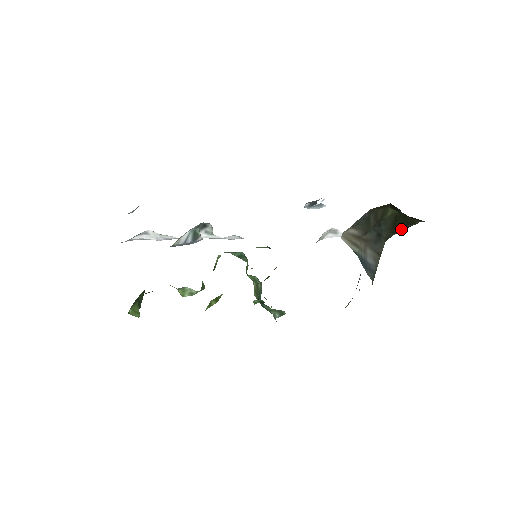
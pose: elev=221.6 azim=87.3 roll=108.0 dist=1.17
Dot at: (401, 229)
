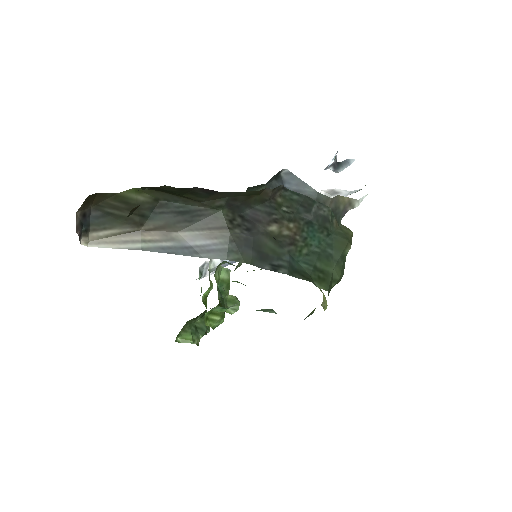
Dot at: (203, 194)
